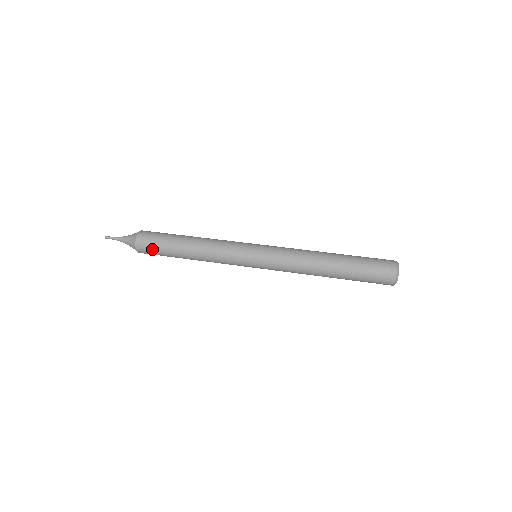
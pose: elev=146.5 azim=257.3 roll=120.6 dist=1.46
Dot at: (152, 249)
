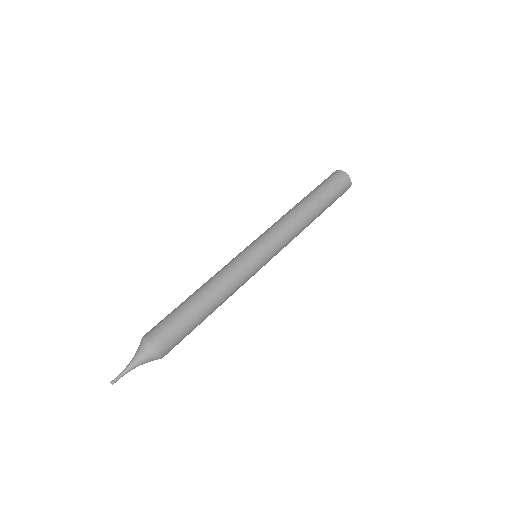
Dot at: occluded
